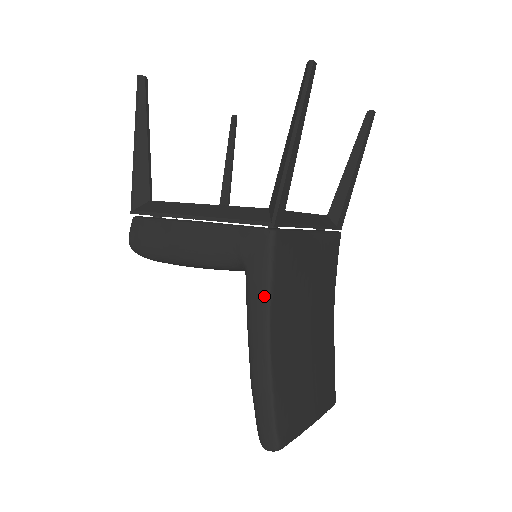
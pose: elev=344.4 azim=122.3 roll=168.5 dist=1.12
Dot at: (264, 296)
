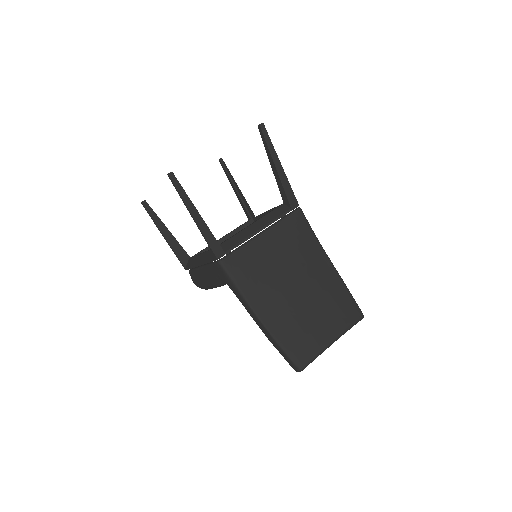
Dot at: (240, 296)
